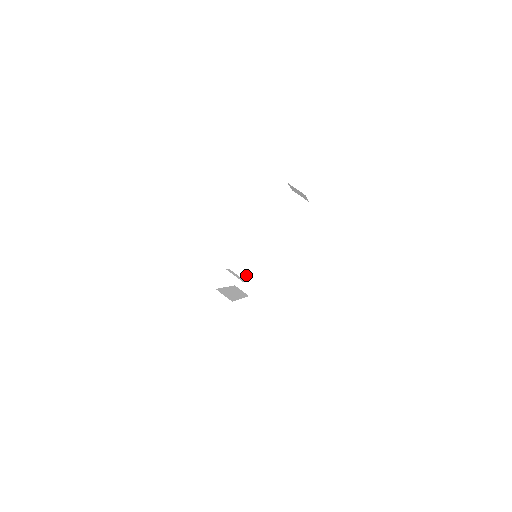
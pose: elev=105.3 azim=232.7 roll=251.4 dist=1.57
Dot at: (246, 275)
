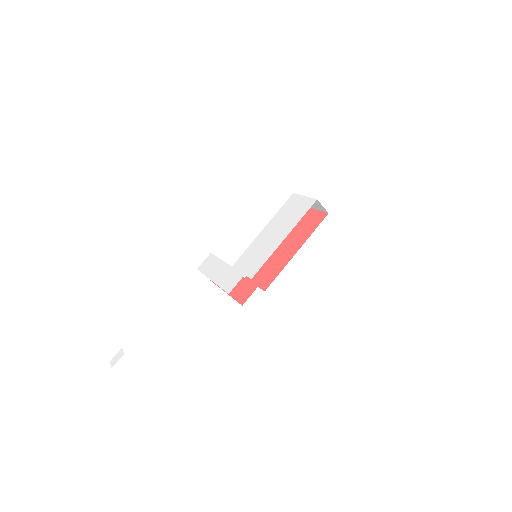
Dot at: occluded
